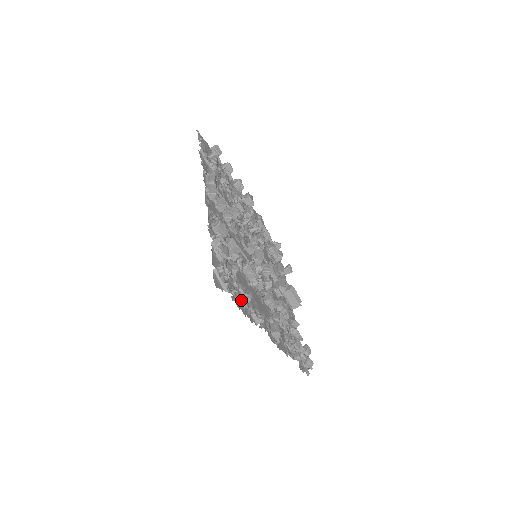
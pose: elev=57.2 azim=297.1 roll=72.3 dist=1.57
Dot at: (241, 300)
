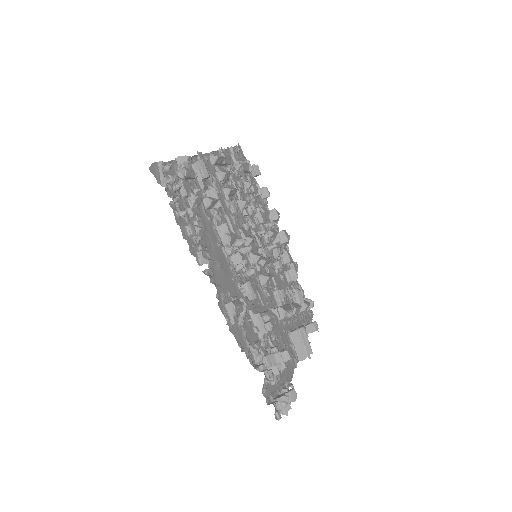
Dot at: (183, 214)
